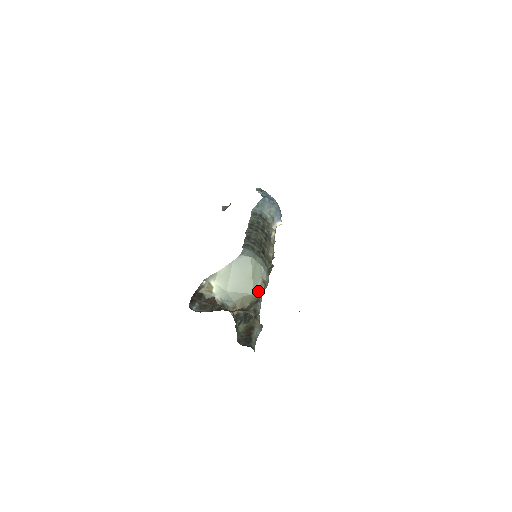
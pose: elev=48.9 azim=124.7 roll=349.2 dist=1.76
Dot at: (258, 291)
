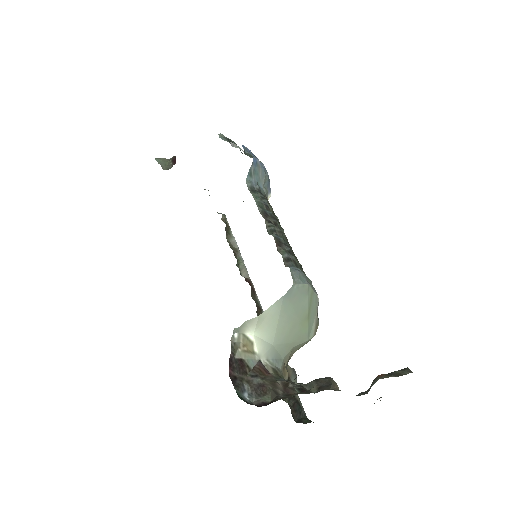
Dot at: (313, 334)
